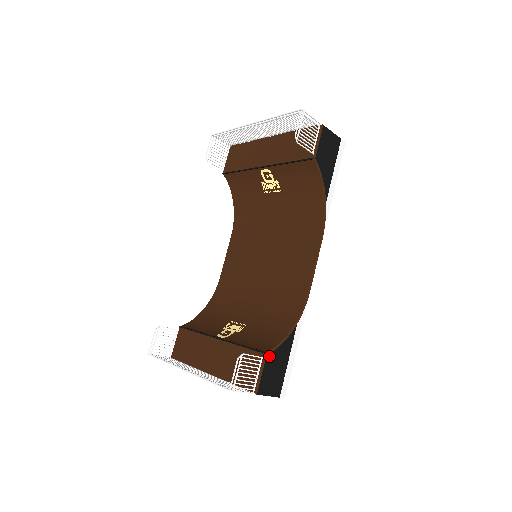
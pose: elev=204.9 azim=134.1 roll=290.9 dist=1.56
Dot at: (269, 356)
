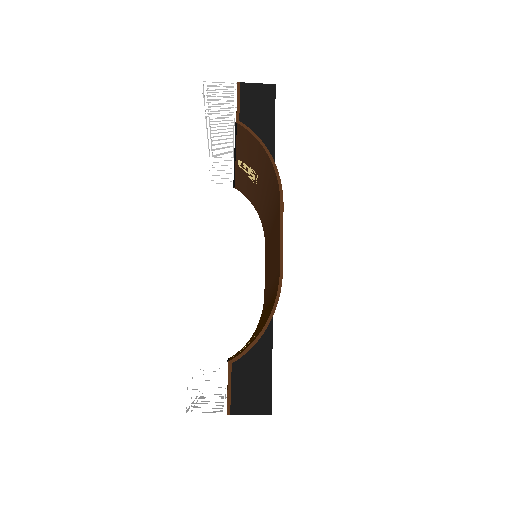
Dot at: (237, 364)
